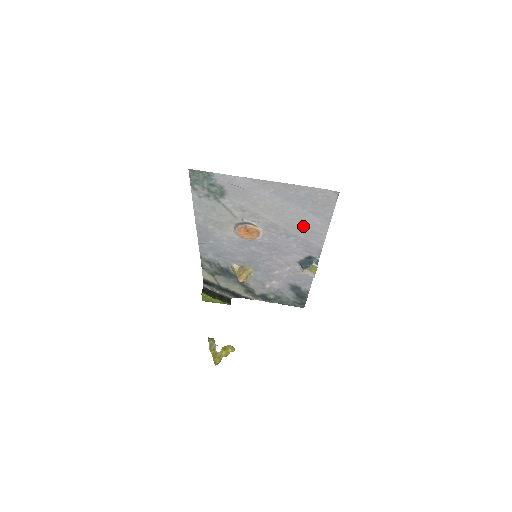
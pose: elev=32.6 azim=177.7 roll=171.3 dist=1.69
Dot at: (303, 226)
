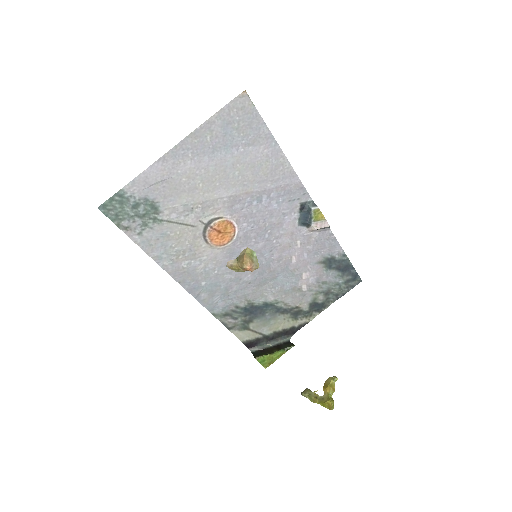
Dot at: (258, 171)
